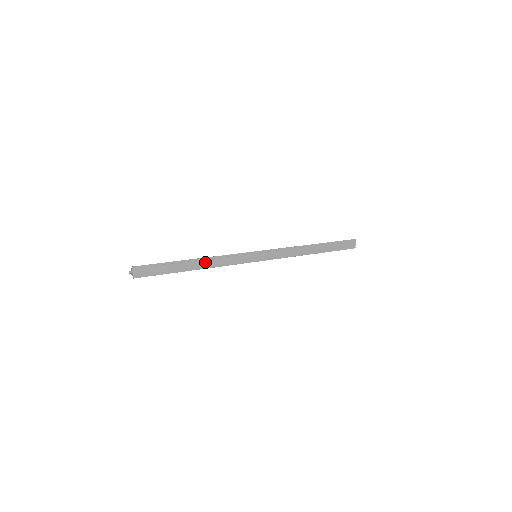
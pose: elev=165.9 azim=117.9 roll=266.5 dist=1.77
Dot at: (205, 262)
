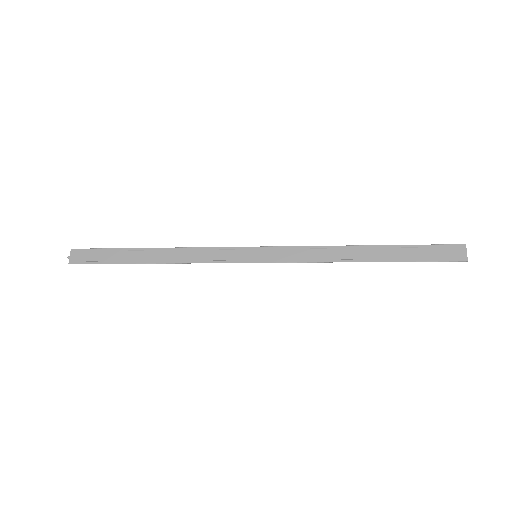
Dot at: (169, 254)
